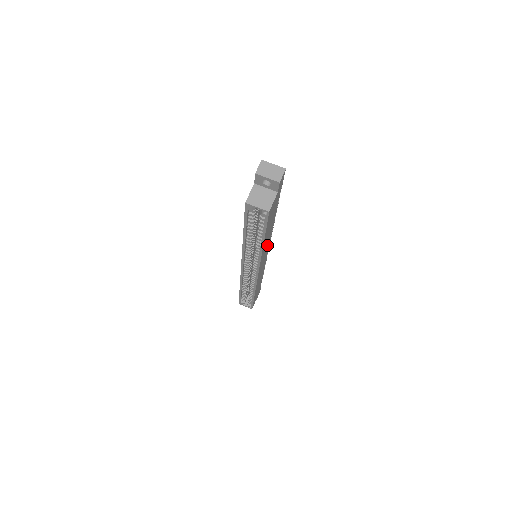
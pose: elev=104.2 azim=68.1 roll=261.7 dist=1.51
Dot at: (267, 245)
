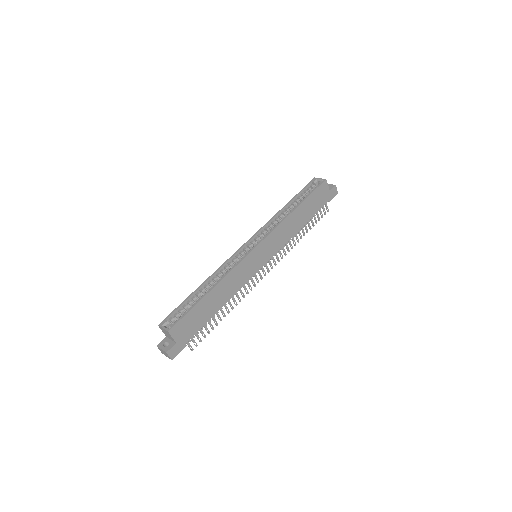
Dot at: (280, 240)
